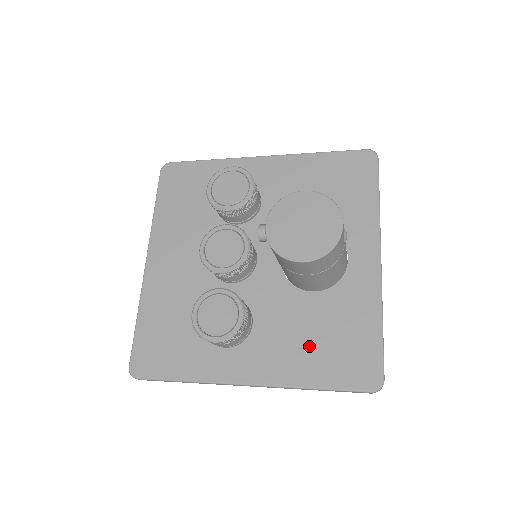
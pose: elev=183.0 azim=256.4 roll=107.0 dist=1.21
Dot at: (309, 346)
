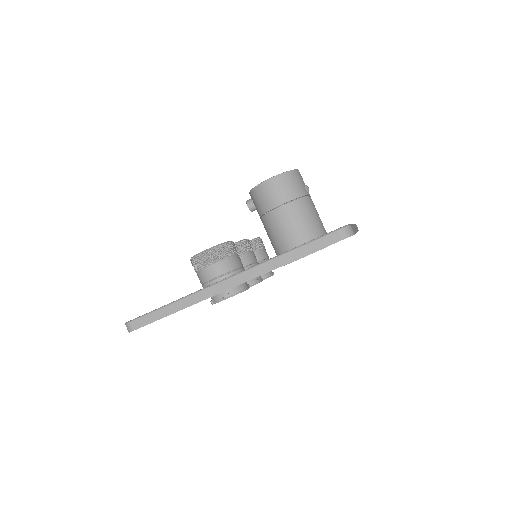
Dot at: occluded
